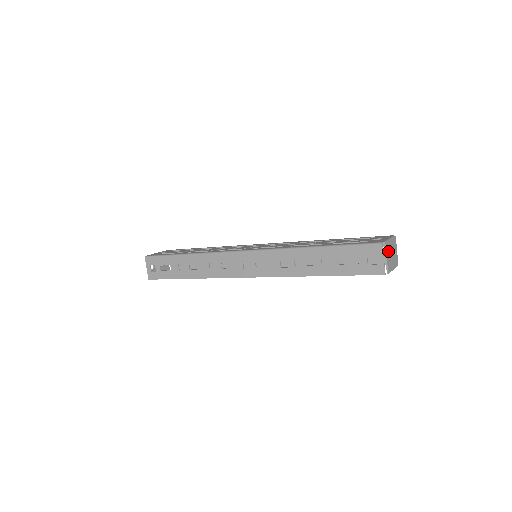
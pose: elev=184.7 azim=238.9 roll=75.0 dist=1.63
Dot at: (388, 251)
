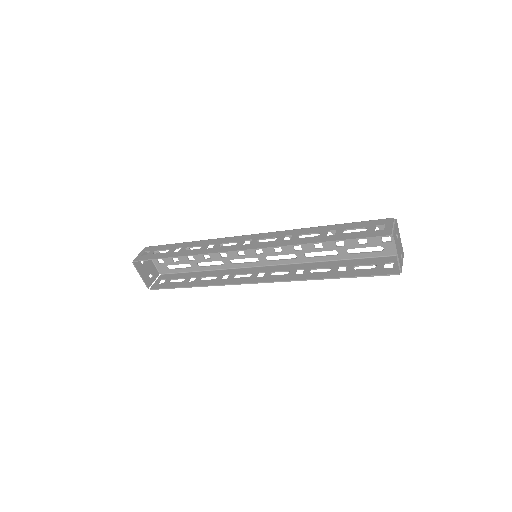
Dot at: (397, 231)
